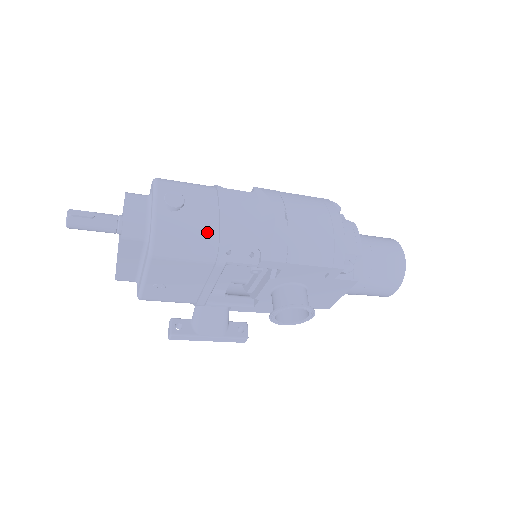
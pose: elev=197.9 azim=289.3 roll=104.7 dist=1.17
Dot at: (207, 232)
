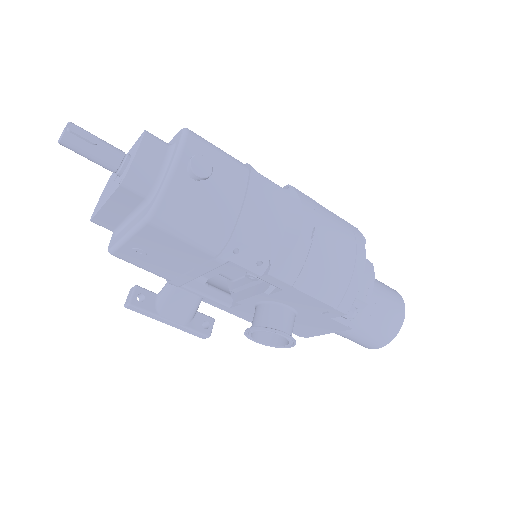
Dot at: (222, 219)
